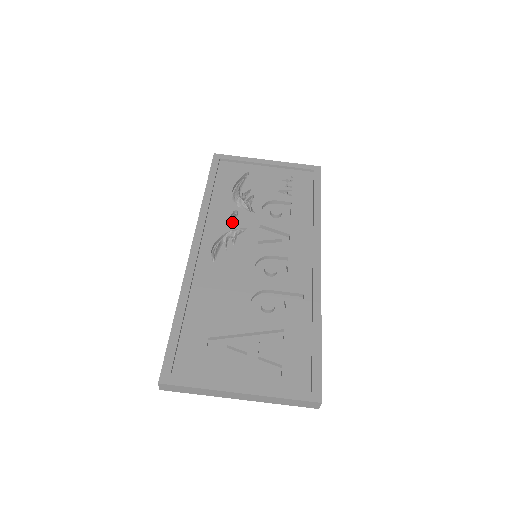
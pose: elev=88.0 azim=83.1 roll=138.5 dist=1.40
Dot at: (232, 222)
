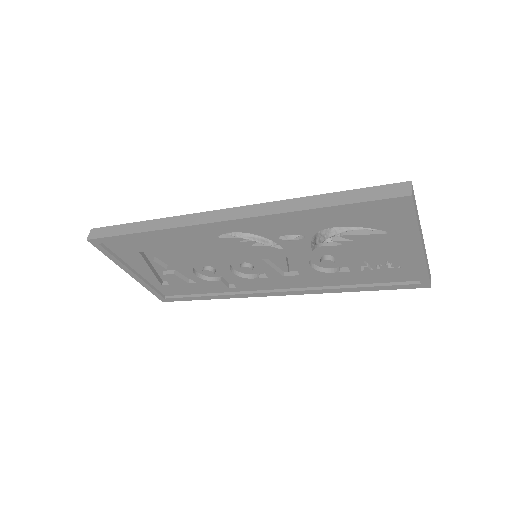
Dot at: (285, 236)
